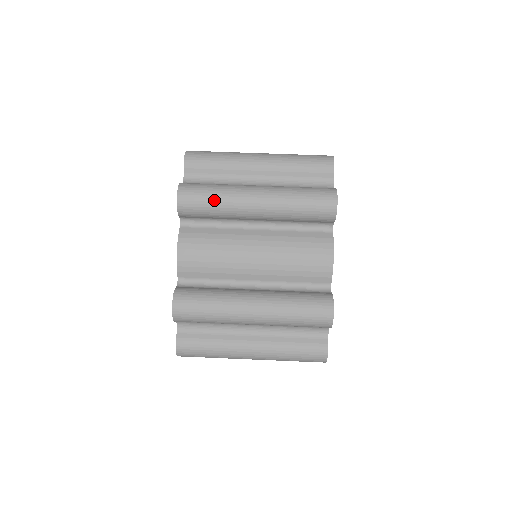
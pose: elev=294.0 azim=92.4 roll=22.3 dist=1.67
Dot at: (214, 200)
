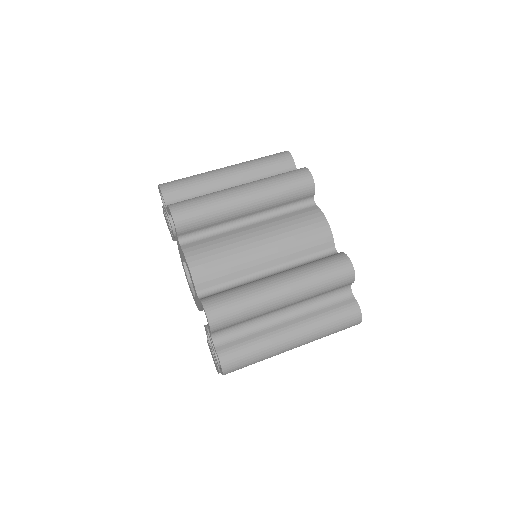
Dot at: (206, 206)
